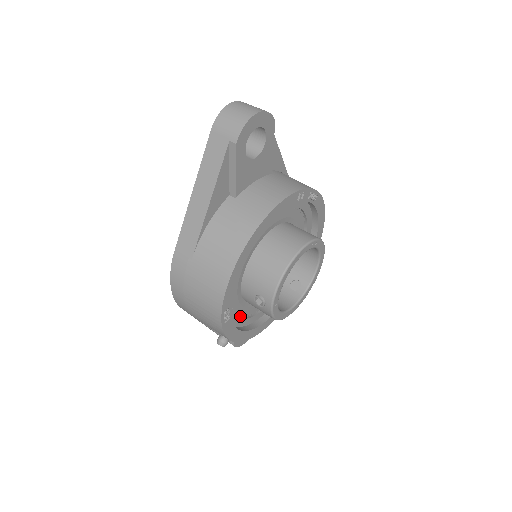
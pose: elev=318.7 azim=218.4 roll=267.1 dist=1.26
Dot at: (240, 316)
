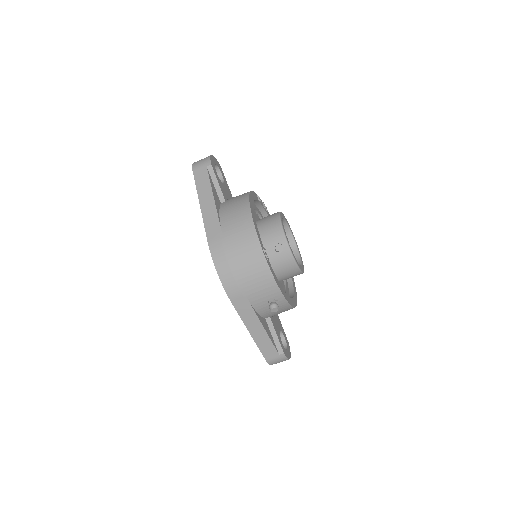
Dot at: occluded
